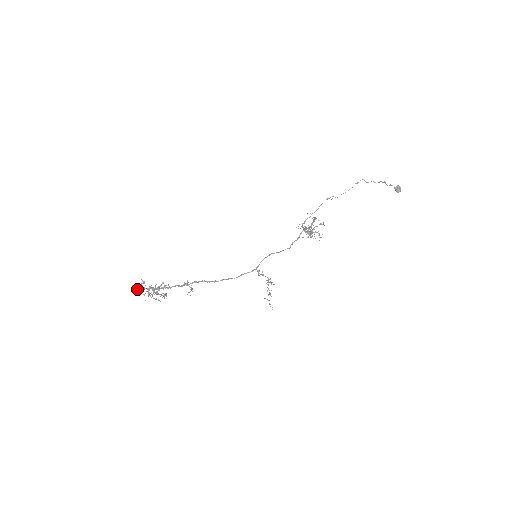
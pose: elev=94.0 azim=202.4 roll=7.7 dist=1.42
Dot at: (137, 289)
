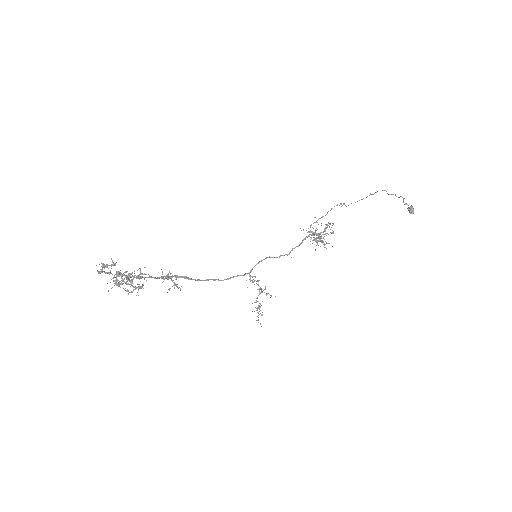
Dot at: (100, 272)
